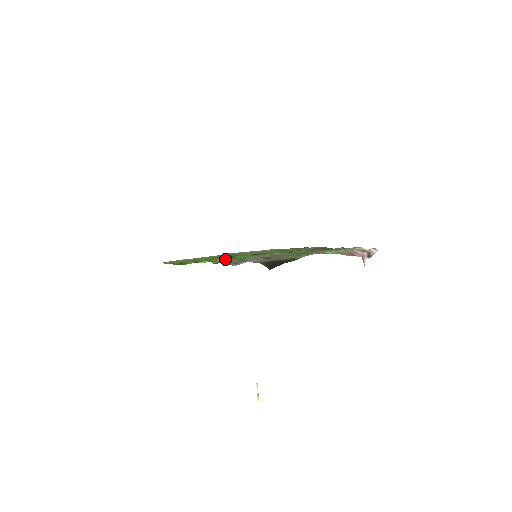
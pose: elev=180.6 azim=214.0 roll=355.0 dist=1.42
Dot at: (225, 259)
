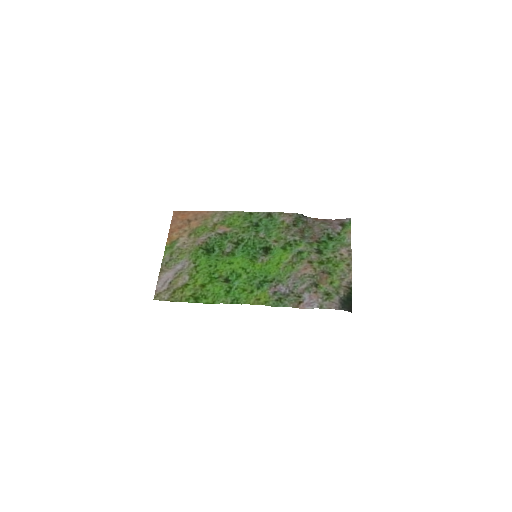
Dot at: (271, 295)
